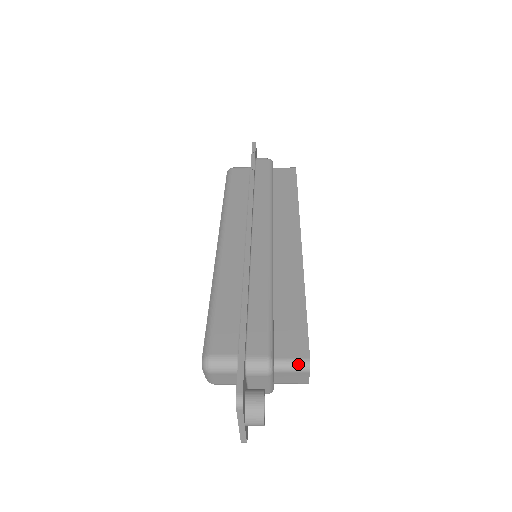
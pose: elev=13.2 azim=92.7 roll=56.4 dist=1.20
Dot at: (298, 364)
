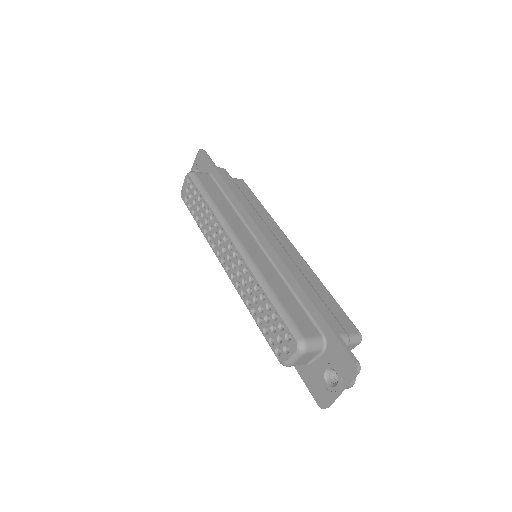
Dot at: (356, 338)
